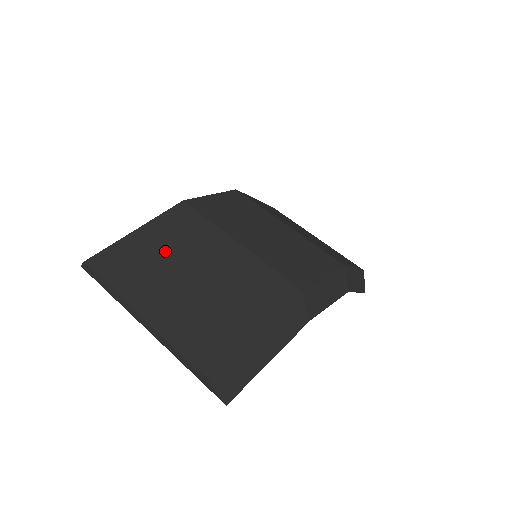
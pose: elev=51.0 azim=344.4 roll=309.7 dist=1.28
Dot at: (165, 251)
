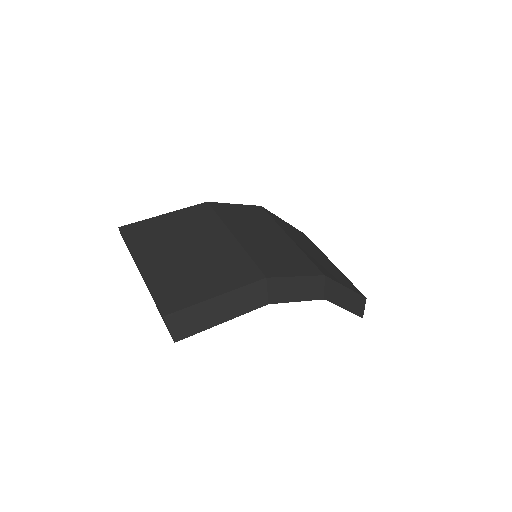
Dot at: (177, 231)
